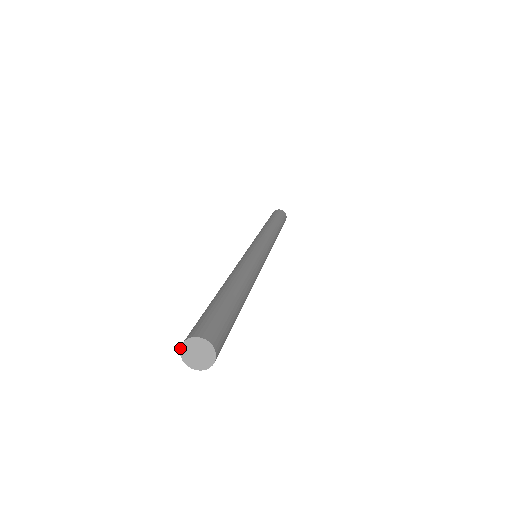
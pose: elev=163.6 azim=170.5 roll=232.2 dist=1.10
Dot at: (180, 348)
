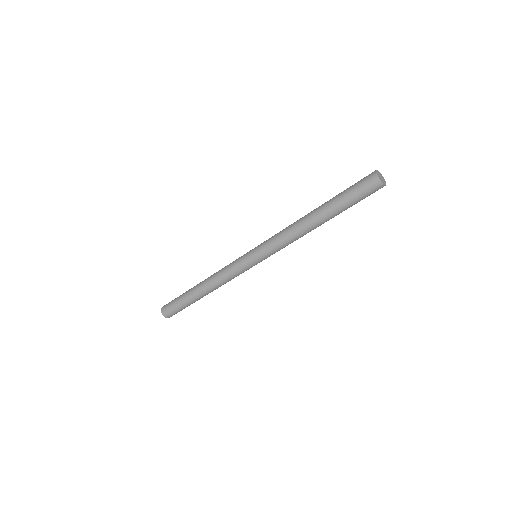
Dot at: (376, 173)
